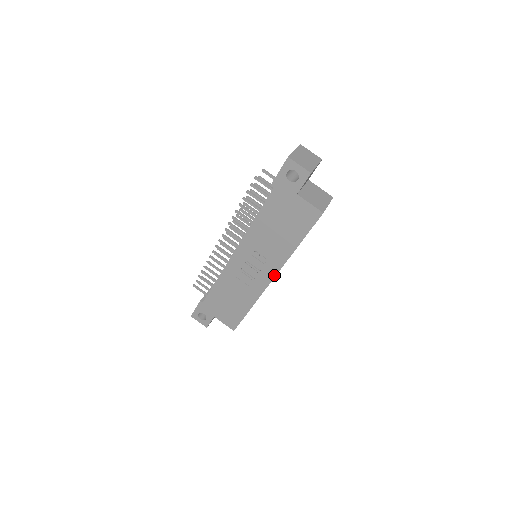
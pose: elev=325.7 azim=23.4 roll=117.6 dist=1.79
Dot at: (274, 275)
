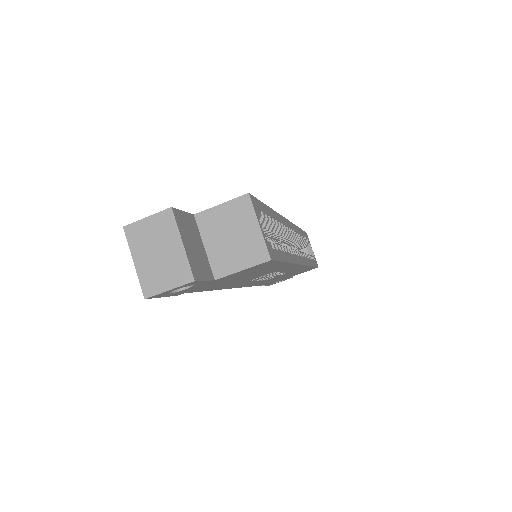
Dot at: occluded
